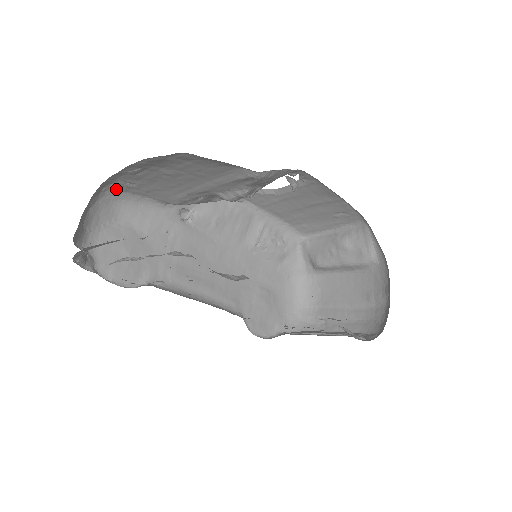
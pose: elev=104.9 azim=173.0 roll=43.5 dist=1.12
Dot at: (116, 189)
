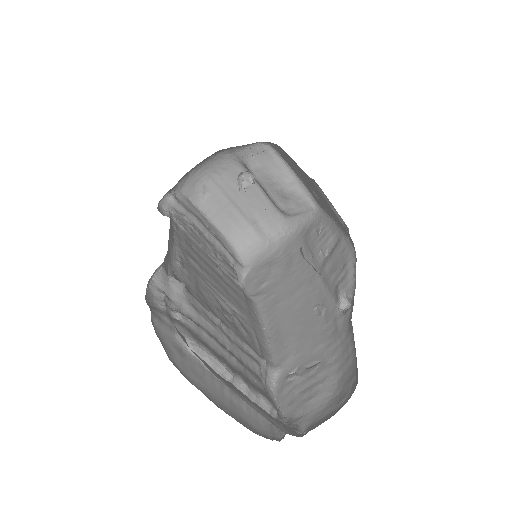
Dot at: occluded
